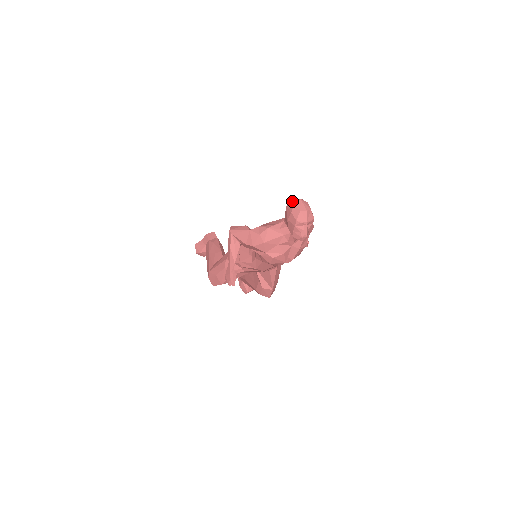
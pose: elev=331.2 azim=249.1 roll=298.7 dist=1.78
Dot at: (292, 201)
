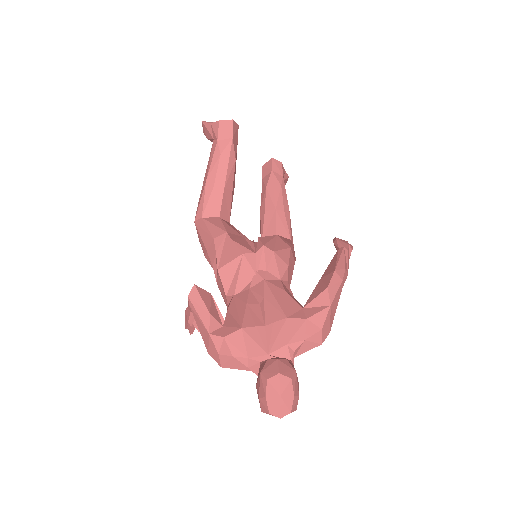
Dot at: (267, 385)
